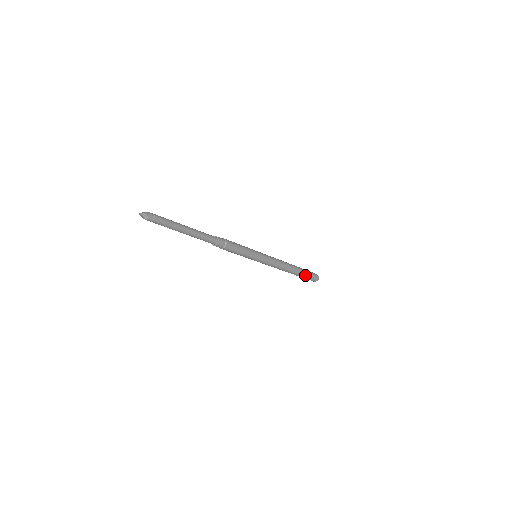
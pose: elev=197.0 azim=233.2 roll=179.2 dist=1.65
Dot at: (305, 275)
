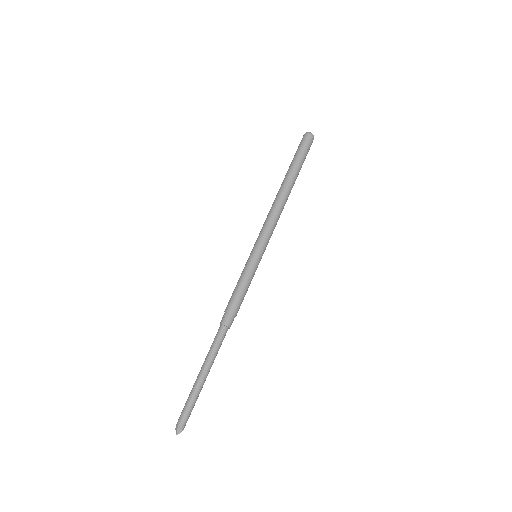
Dot at: (301, 167)
